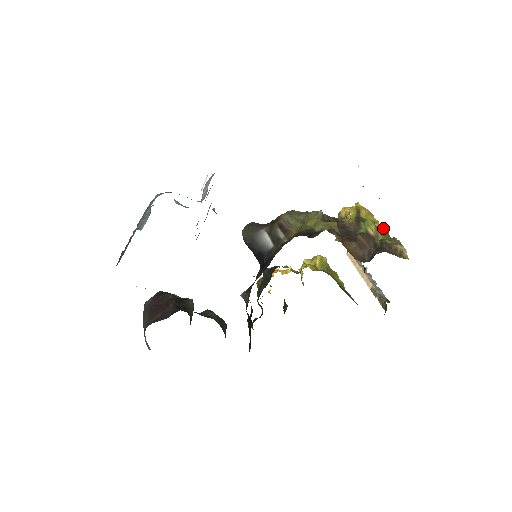
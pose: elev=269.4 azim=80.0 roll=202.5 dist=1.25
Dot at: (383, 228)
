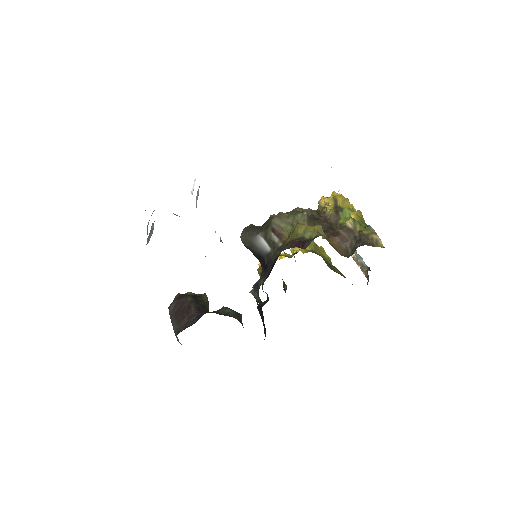
Dot at: (359, 217)
